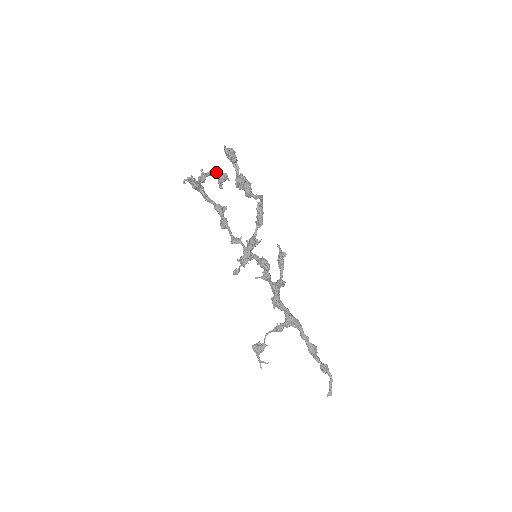
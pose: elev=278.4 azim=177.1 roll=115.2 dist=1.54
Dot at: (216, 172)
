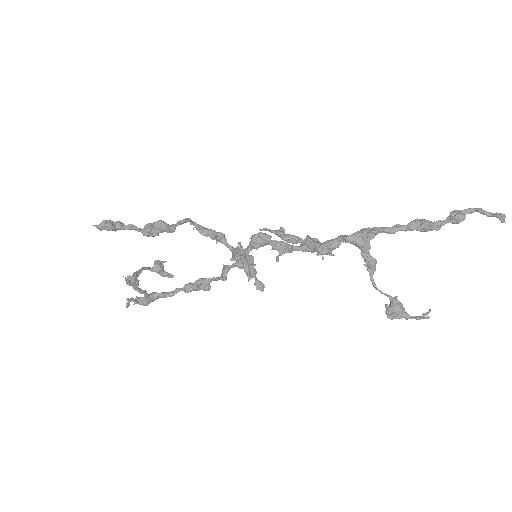
Dot at: (143, 268)
